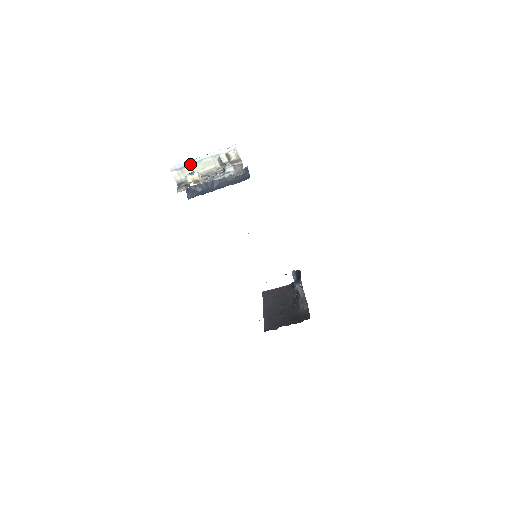
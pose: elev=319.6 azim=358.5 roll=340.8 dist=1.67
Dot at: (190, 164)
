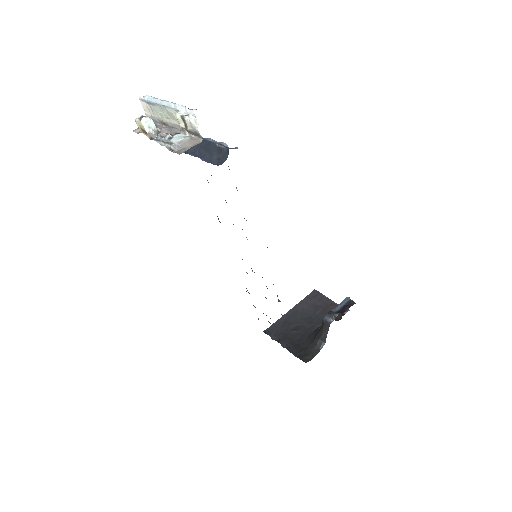
Dot at: (156, 103)
